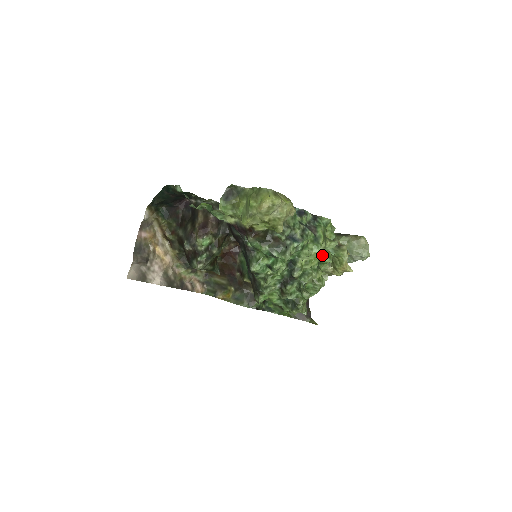
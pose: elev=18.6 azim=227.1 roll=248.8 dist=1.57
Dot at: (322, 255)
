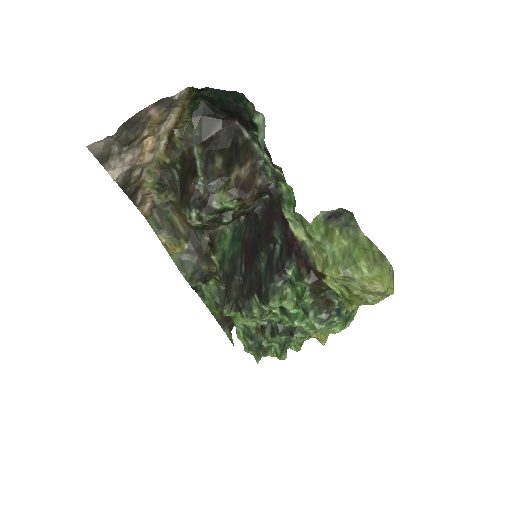
Dot at: occluded
